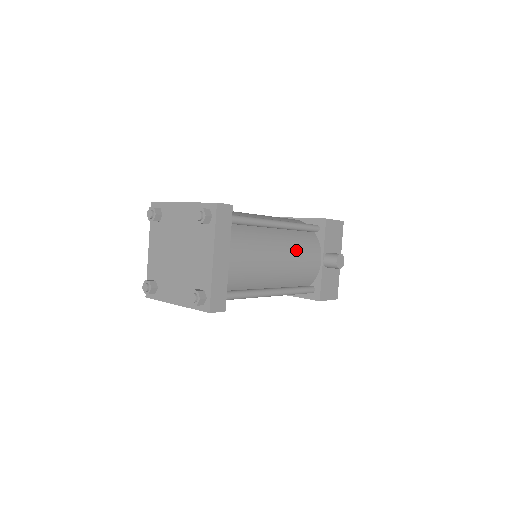
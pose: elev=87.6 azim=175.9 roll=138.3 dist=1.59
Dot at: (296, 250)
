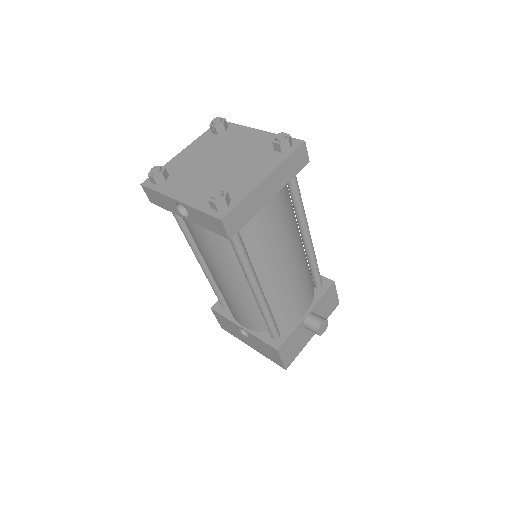
Dot at: (302, 275)
